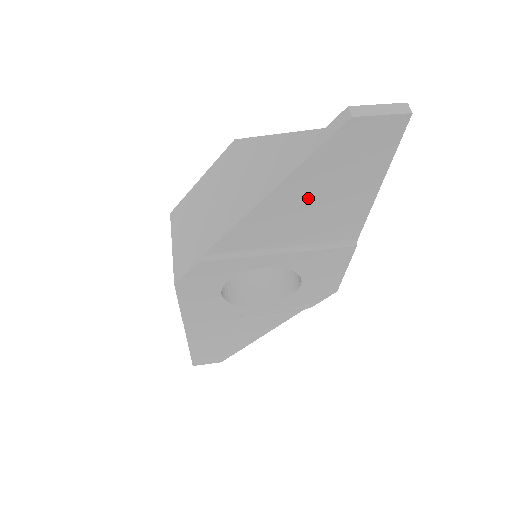
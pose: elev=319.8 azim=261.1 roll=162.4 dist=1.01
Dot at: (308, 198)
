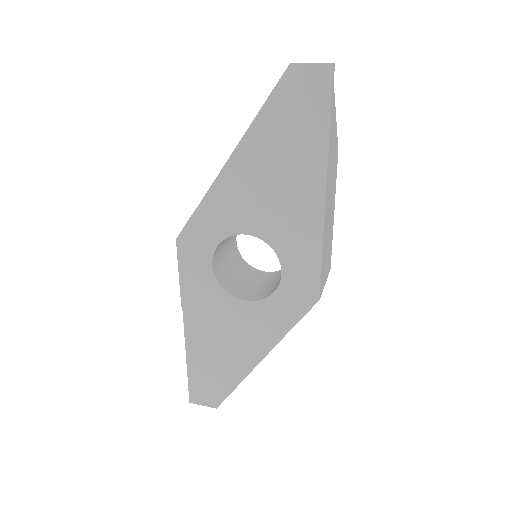
Dot at: (272, 148)
